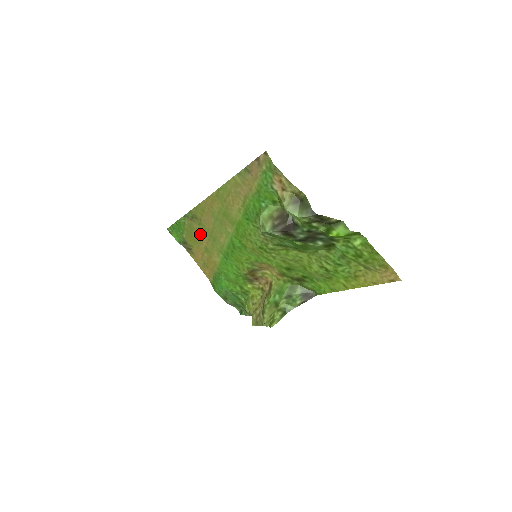
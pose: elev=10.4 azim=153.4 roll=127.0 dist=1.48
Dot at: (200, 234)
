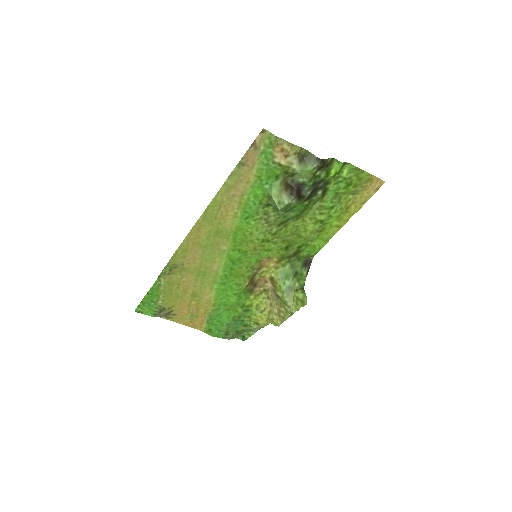
Dot at: (183, 283)
